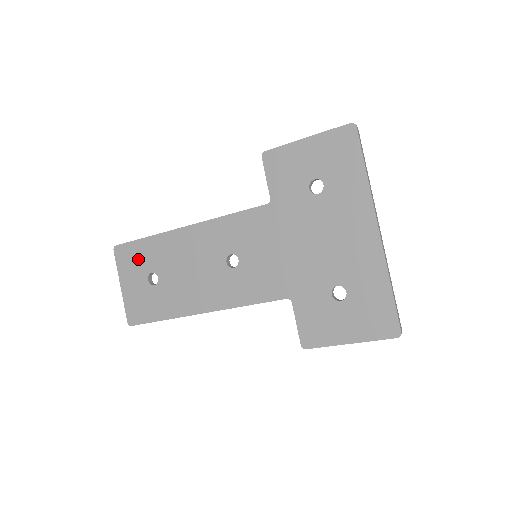
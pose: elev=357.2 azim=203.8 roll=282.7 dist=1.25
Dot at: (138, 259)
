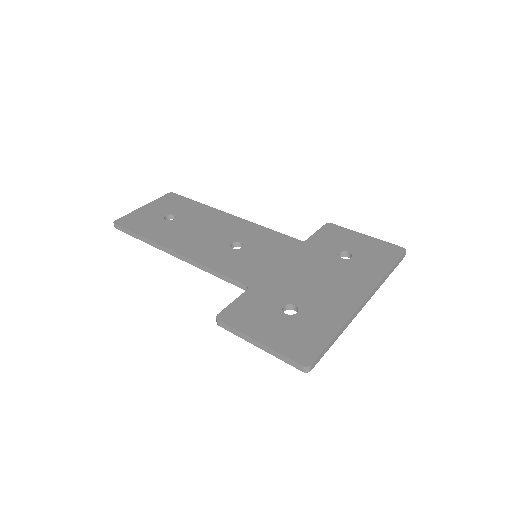
Dot at: (177, 205)
